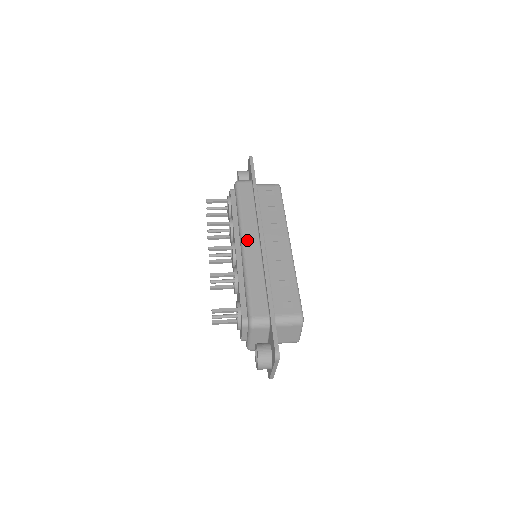
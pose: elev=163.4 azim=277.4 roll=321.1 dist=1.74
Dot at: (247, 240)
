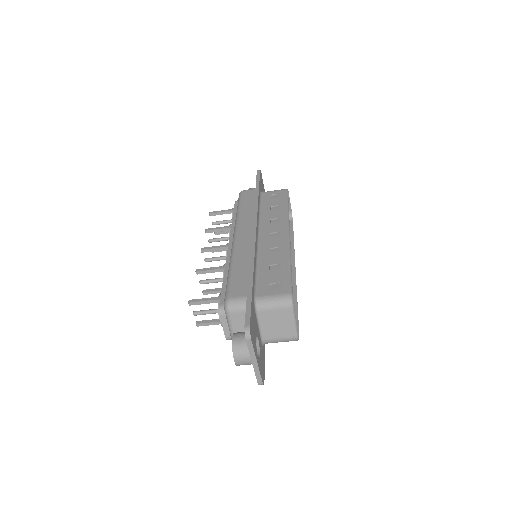
Dot at: (239, 233)
